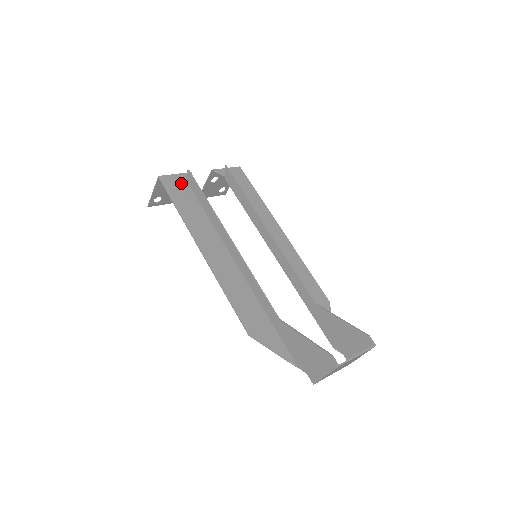
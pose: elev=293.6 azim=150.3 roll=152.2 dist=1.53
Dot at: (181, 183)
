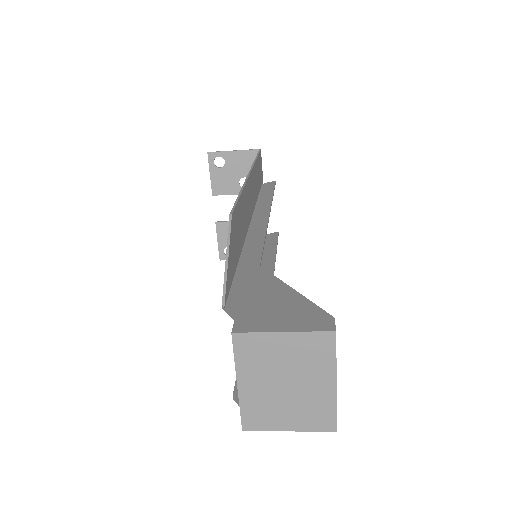
Dot at: occluded
